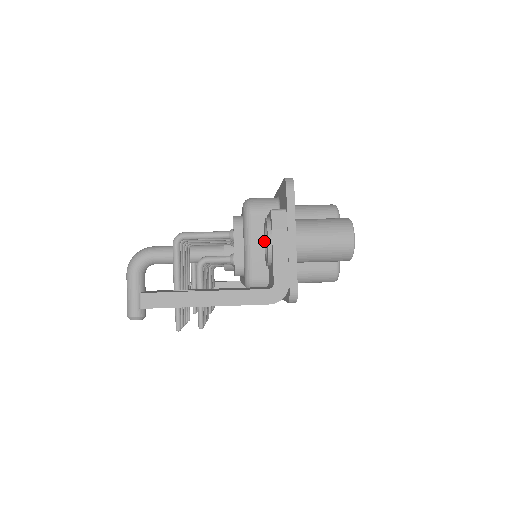
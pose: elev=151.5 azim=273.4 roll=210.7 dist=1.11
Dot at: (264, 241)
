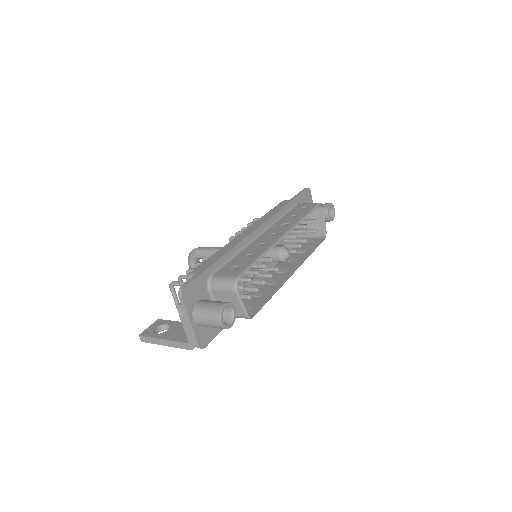
Dot at: occluded
